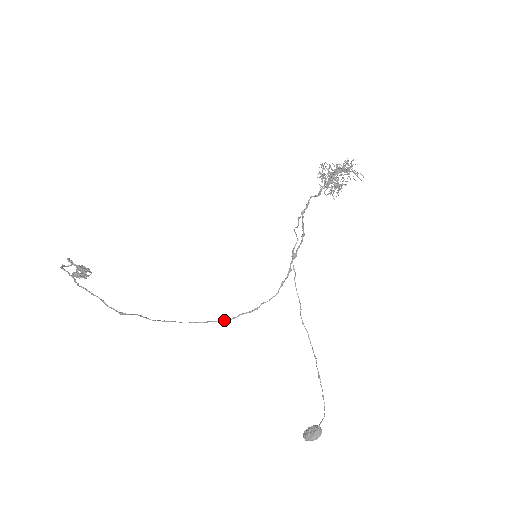
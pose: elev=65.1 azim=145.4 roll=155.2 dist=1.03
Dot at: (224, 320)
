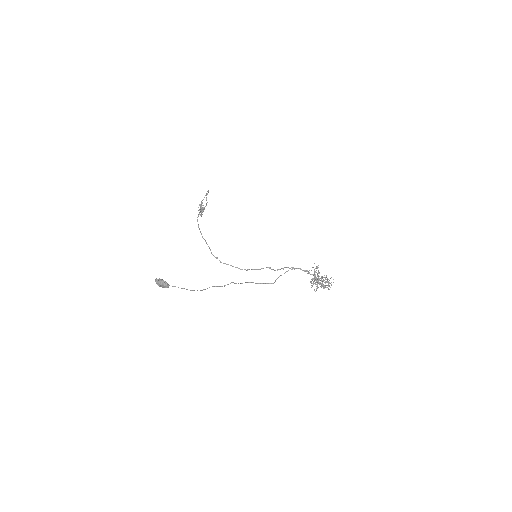
Dot at: occluded
